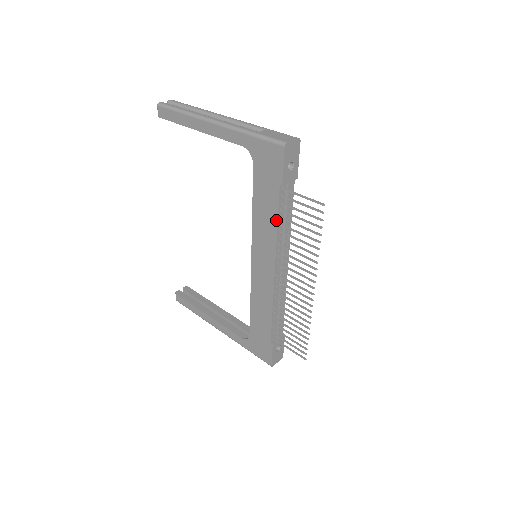
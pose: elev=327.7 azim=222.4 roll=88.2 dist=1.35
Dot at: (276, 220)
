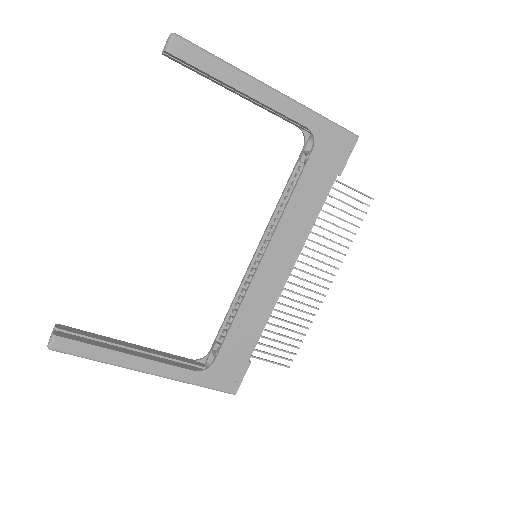
Dot at: (318, 211)
